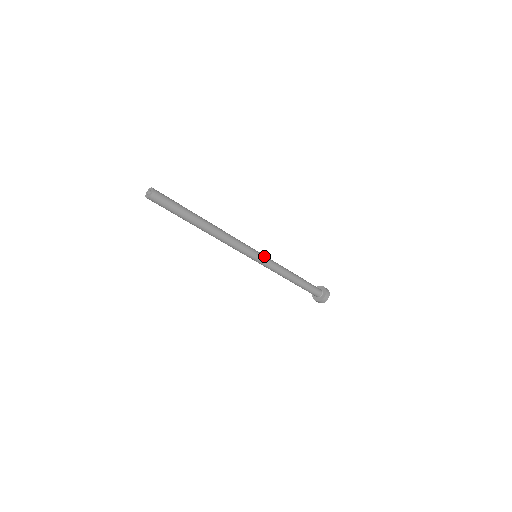
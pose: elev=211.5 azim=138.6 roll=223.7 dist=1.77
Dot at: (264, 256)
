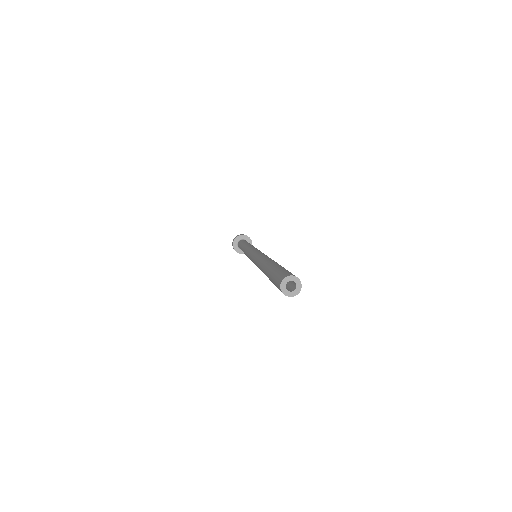
Dot at: occluded
